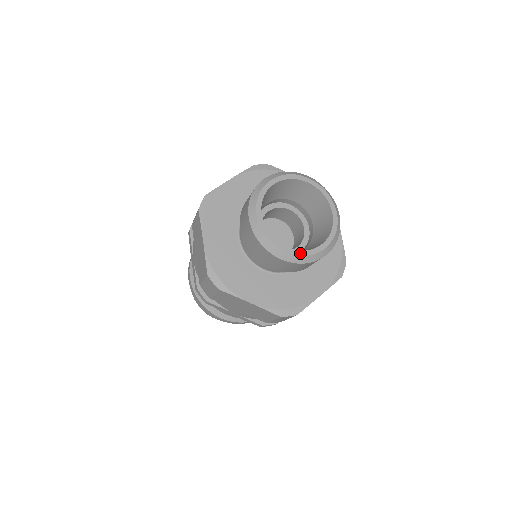
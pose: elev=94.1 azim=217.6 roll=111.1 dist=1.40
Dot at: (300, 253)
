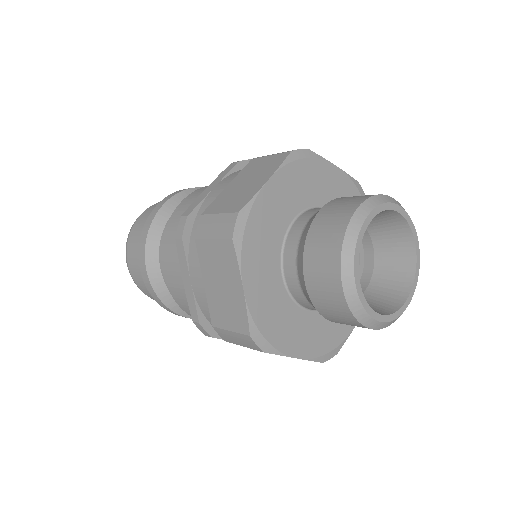
Dot at: (392, 318)
